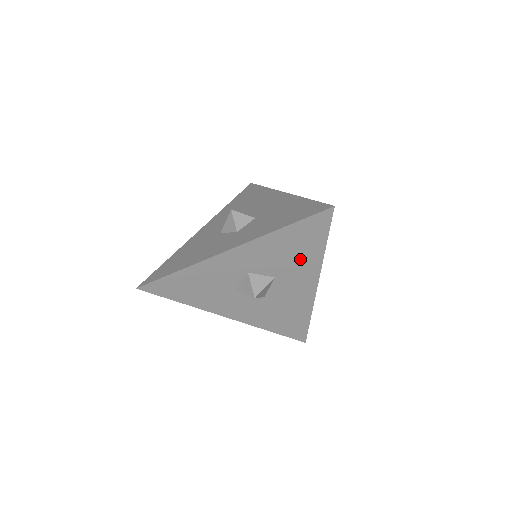
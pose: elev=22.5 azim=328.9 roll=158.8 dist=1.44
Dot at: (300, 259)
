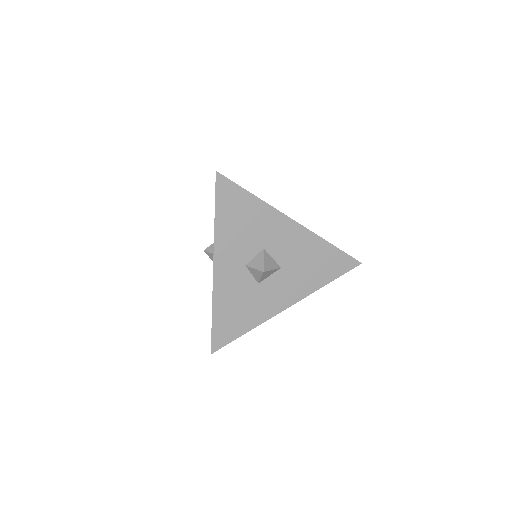
Dot at: (255, 220)
